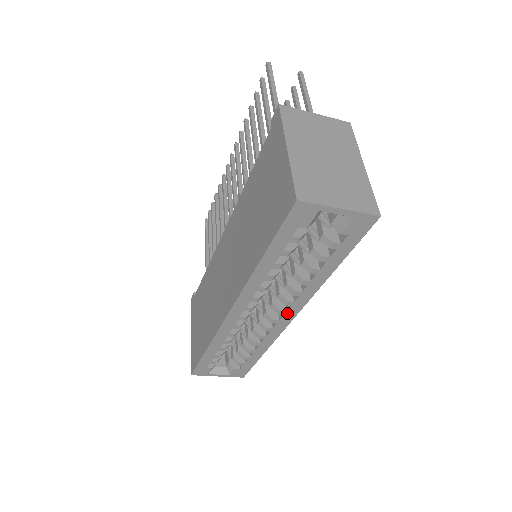
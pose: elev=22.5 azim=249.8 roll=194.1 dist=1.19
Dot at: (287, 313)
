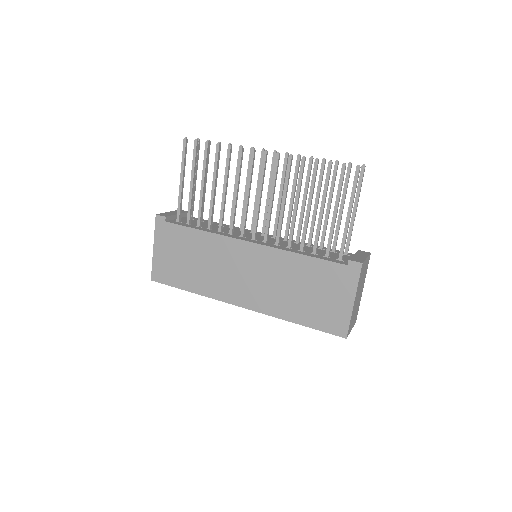
Dot at: occluded
